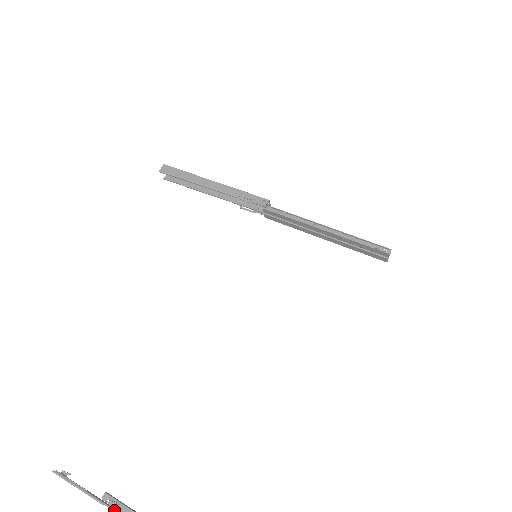
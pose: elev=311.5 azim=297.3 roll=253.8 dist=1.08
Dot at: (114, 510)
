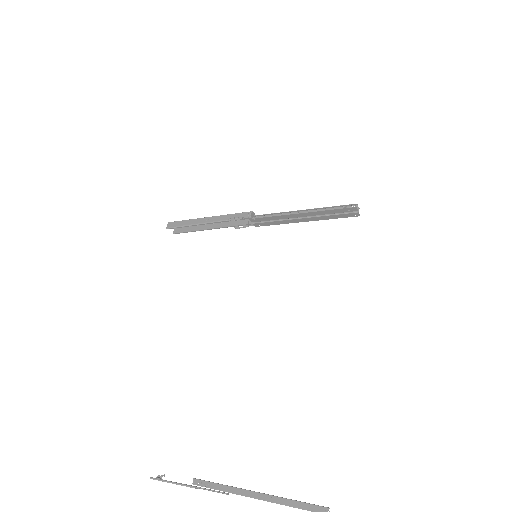
Dot at: (204, 489)
